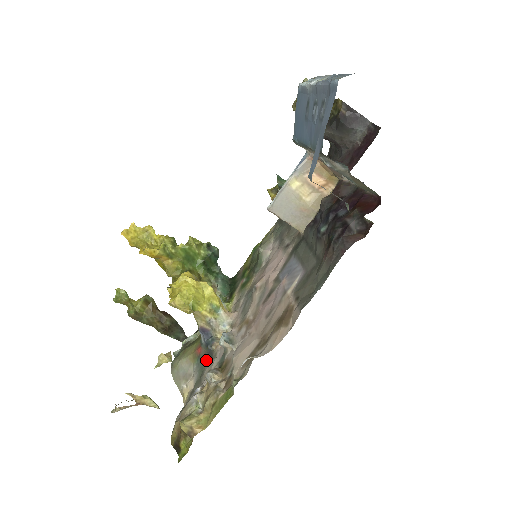
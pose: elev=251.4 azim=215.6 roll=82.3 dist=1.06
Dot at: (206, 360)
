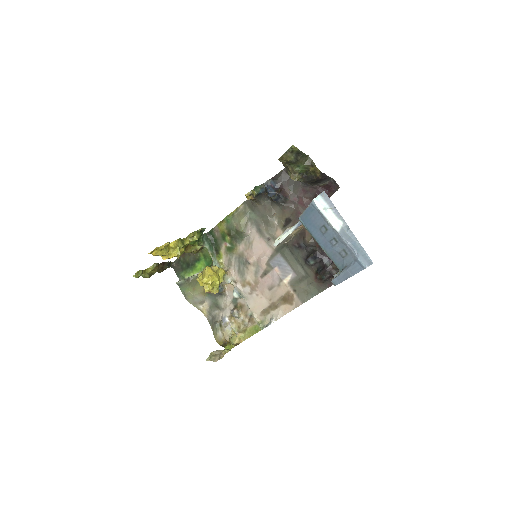
Dot at: (217, 296)
